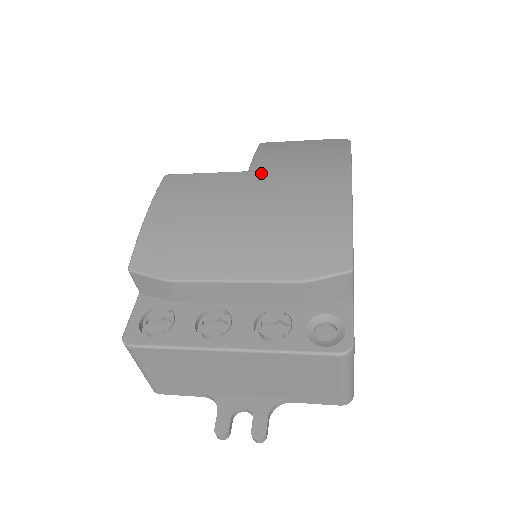
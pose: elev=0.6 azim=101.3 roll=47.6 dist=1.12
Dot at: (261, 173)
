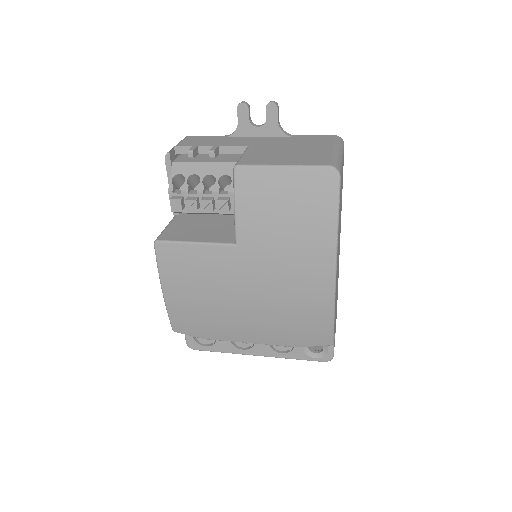
Dot at: (249, 251)
